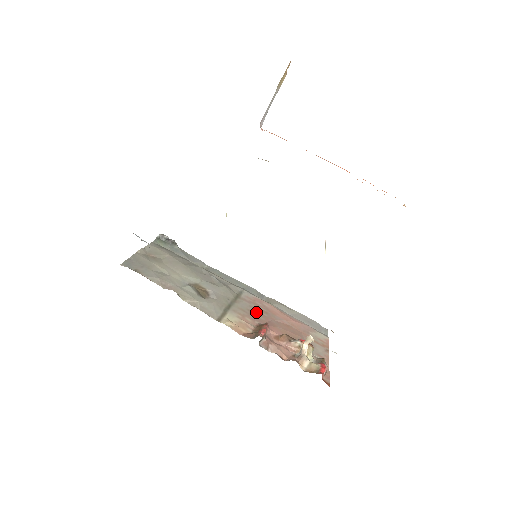
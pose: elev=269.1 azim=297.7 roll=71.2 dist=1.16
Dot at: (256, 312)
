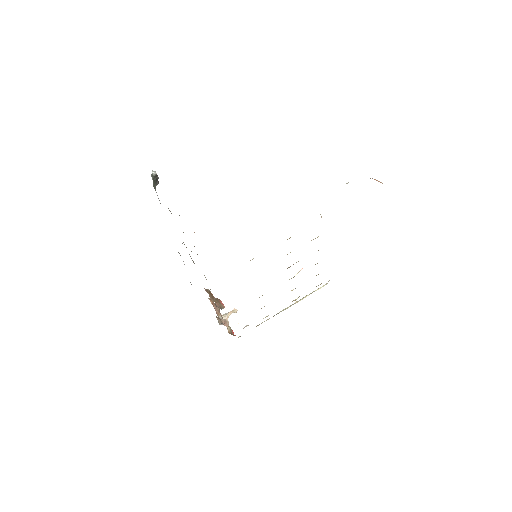
Dot at: occluded
